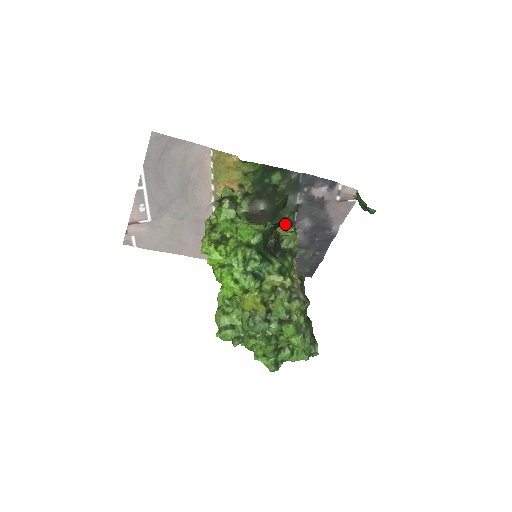
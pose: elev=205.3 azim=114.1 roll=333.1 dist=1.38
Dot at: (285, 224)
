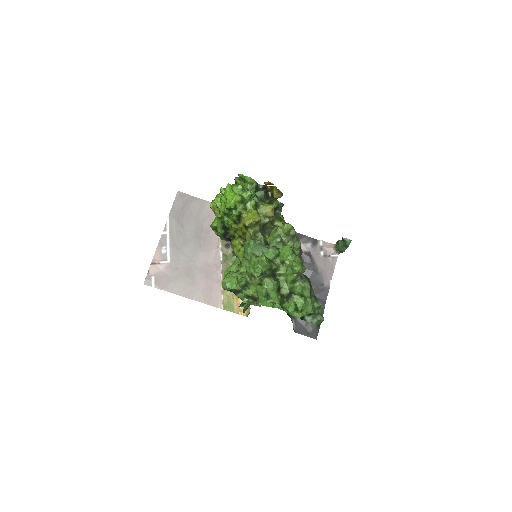
Dot at: occluded
